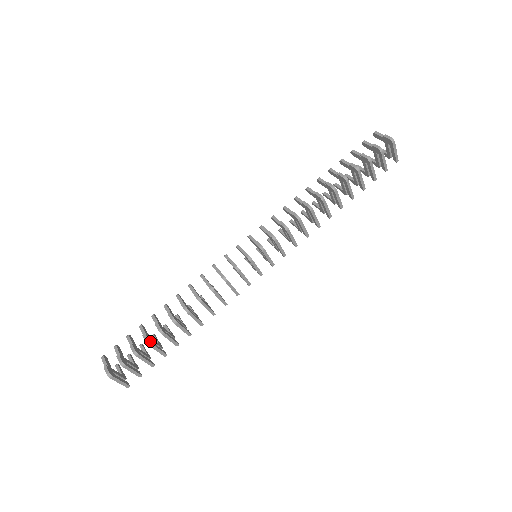
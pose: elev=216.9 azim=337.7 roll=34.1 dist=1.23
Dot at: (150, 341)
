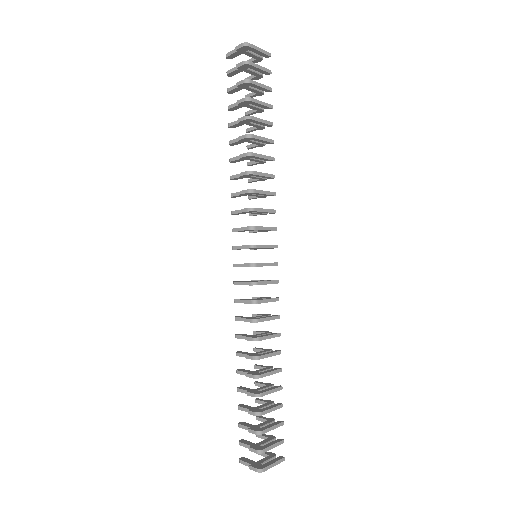
Dot at: (258, 412)
